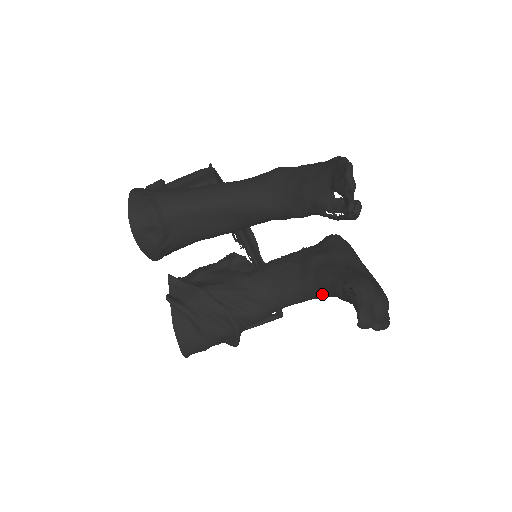
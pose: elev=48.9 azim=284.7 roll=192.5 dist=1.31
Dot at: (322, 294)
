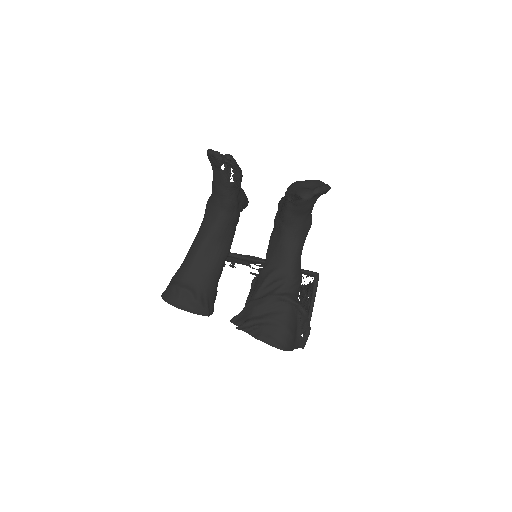
Dot at: (297, 224)
